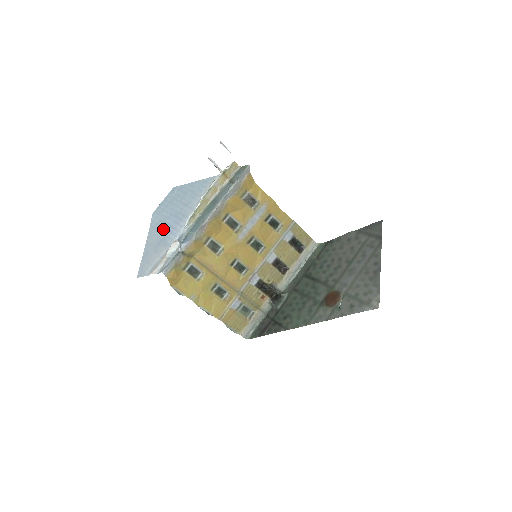
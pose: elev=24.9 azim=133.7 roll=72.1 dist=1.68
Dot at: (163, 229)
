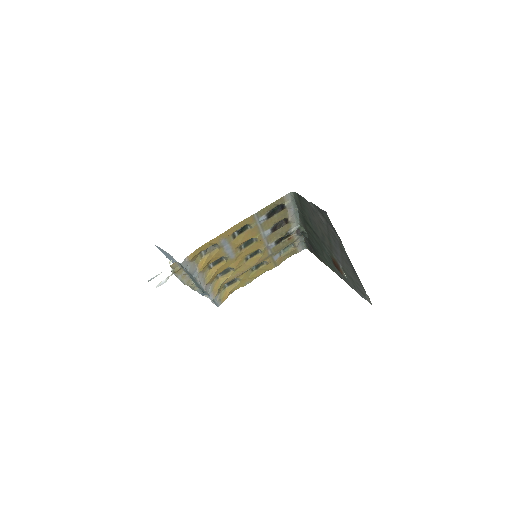
Dot at: occluded
